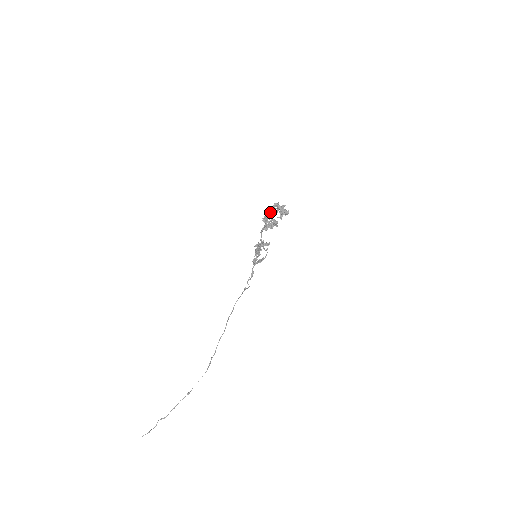
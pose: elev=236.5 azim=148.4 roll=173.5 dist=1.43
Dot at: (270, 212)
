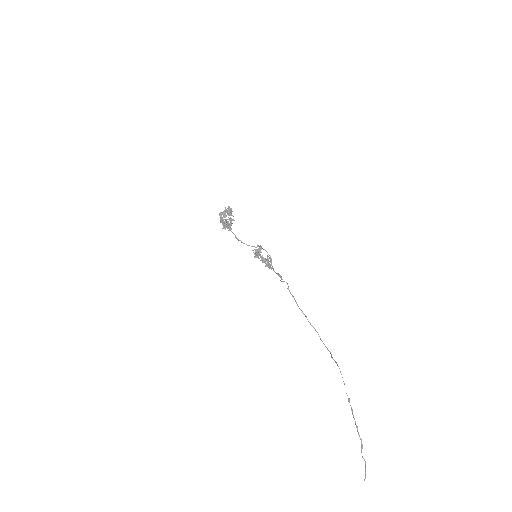
Dot at: (221, 220)
